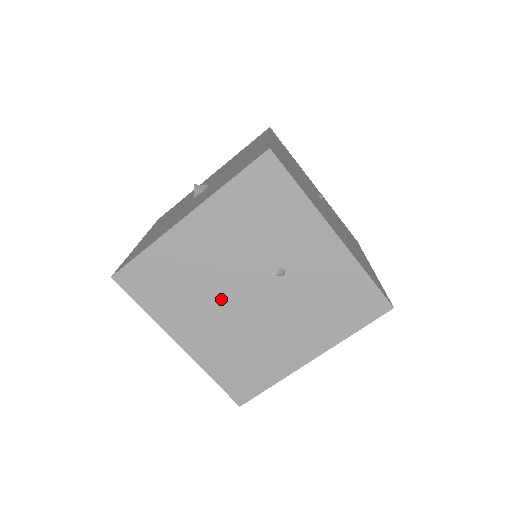
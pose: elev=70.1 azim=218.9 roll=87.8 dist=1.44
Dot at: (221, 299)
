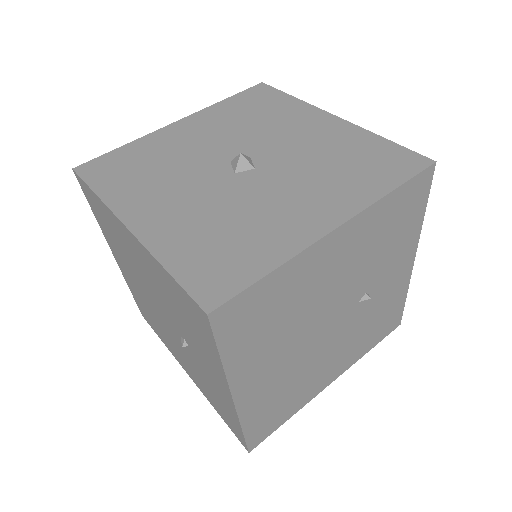
Dot at: (142, 285)
